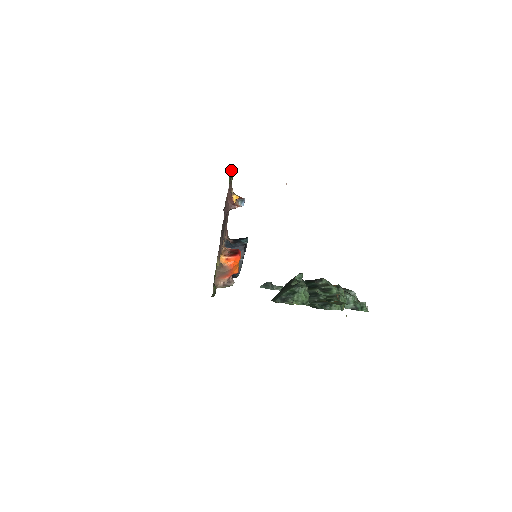
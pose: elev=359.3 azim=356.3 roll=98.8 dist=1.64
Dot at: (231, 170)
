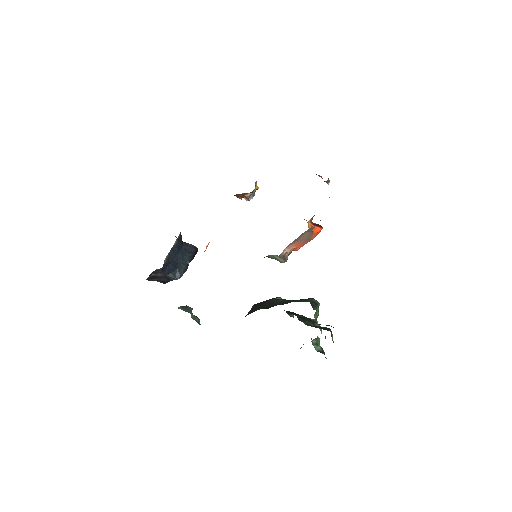
Dot at: occluded
